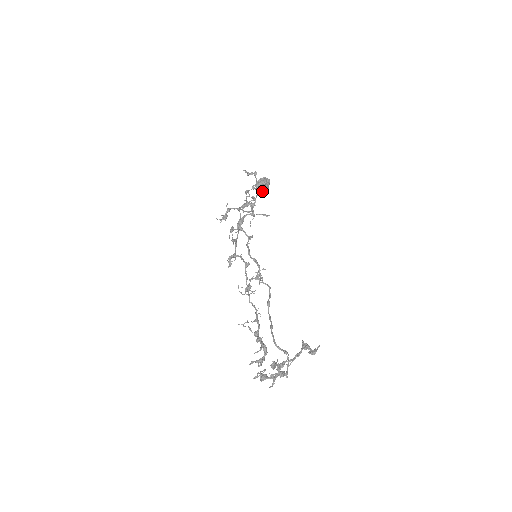
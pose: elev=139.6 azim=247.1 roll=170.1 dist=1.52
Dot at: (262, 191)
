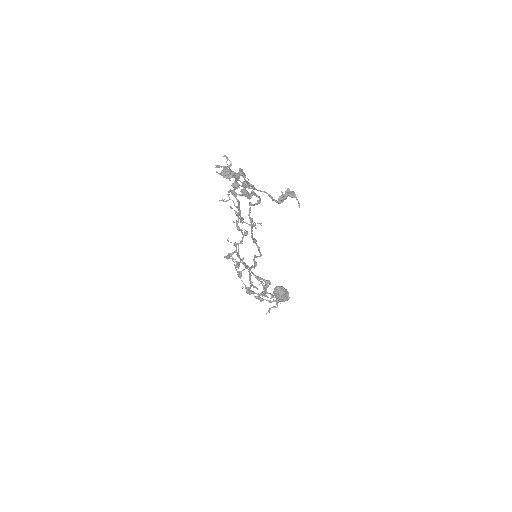
Dot at: (279, 291)
